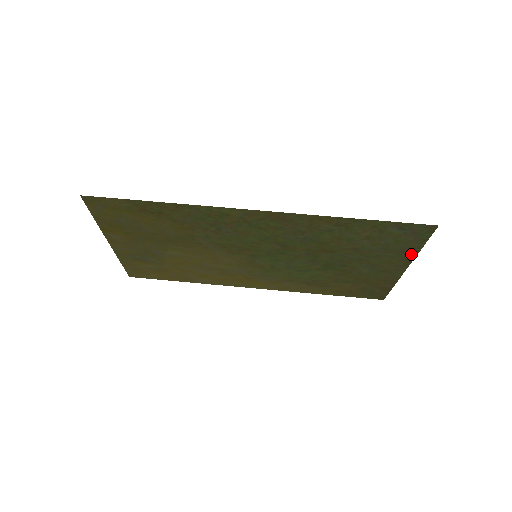
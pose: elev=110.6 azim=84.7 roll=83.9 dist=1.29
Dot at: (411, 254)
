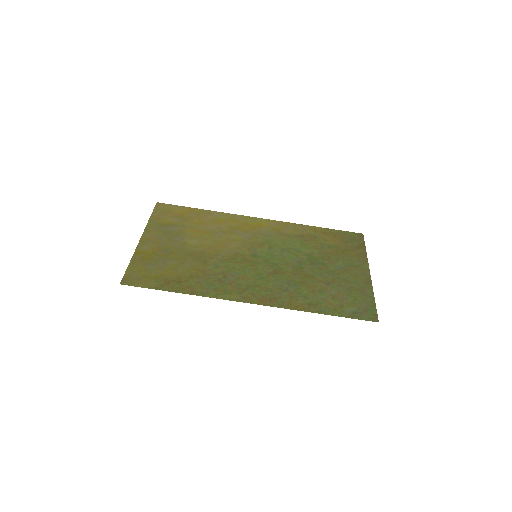
Dot at: (369, 289)
